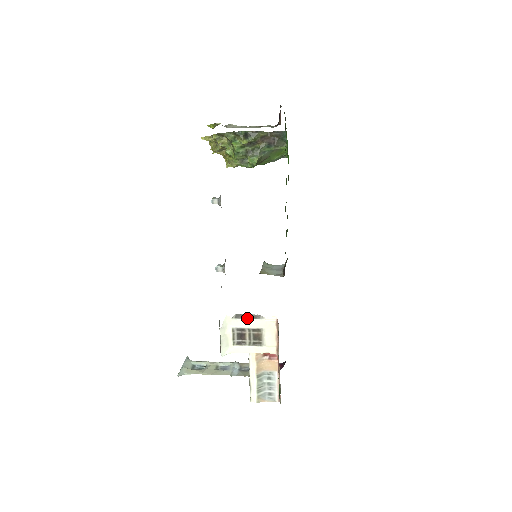
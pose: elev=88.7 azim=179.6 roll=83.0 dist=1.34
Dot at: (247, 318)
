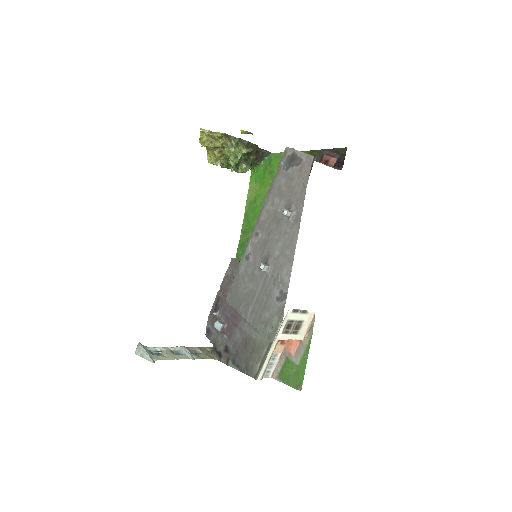
Dot at: (300, 312)
